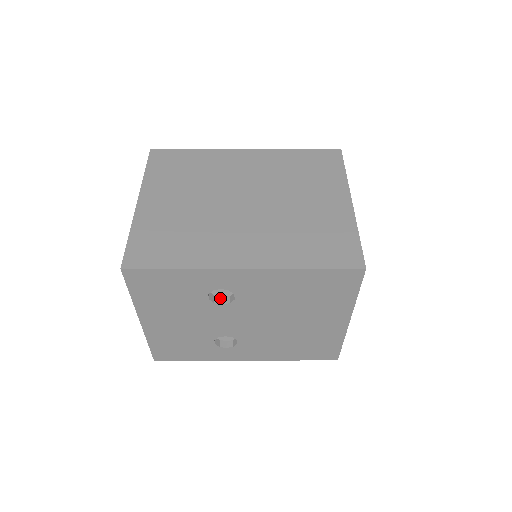
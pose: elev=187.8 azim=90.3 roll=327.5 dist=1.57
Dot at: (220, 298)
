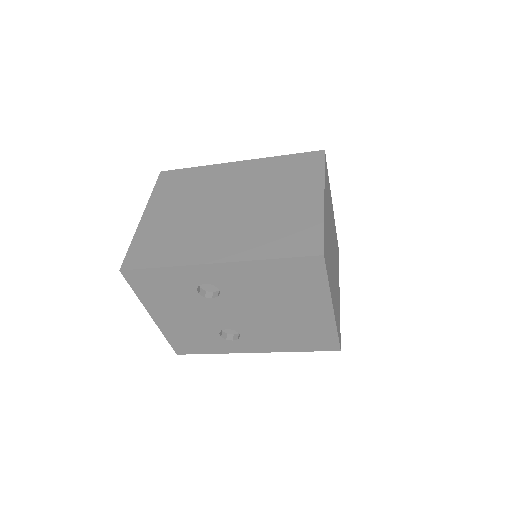
Dot at: (211, 293)
